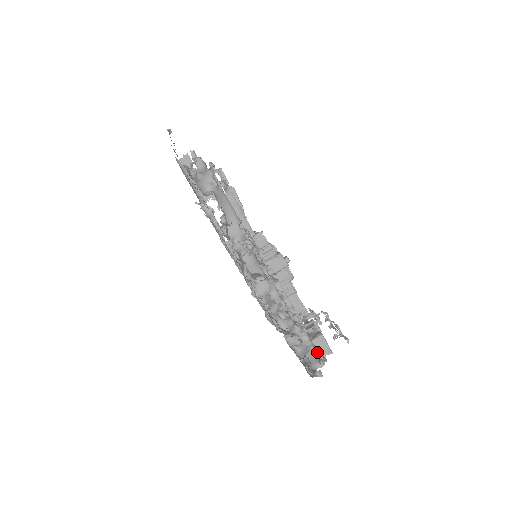
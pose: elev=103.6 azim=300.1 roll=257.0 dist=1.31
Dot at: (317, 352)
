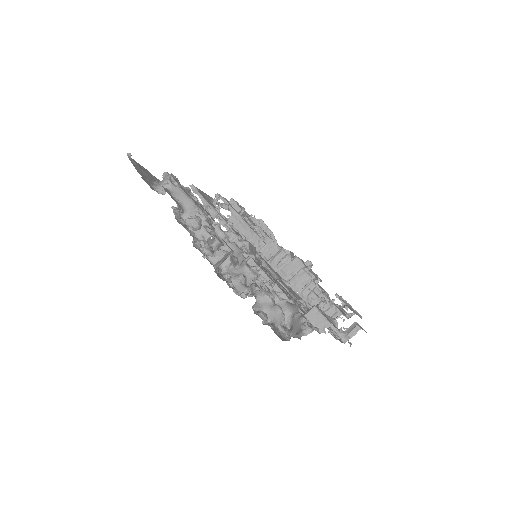
Dot at: (303, 321)
